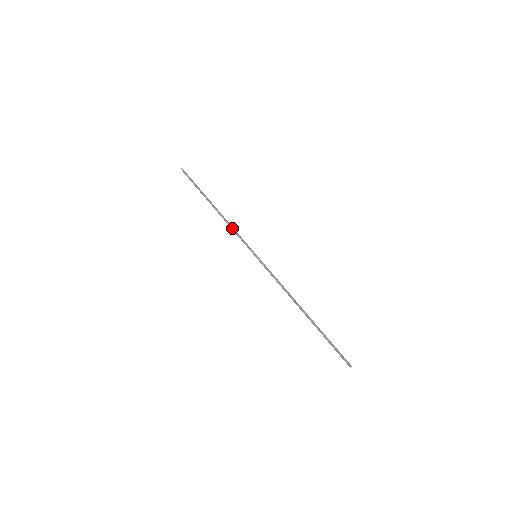
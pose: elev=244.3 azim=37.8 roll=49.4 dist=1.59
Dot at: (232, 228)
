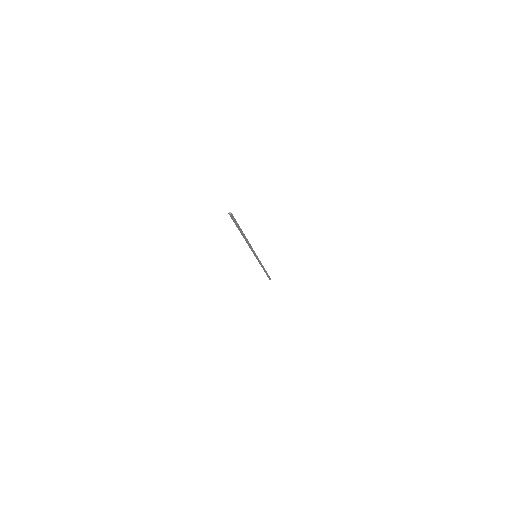
Dot at: occluded
